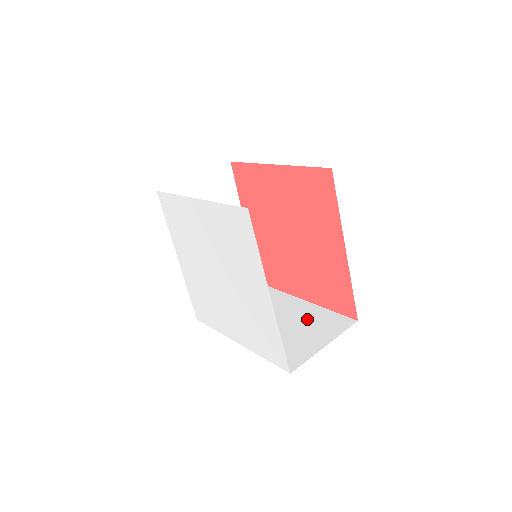
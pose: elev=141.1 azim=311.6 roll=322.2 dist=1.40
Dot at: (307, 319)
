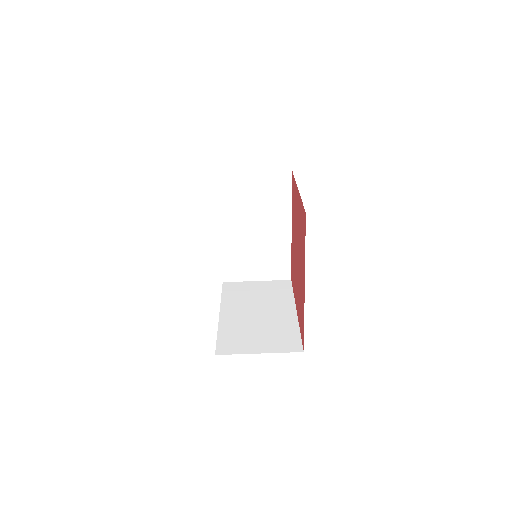
Dot at: (277, 327)
